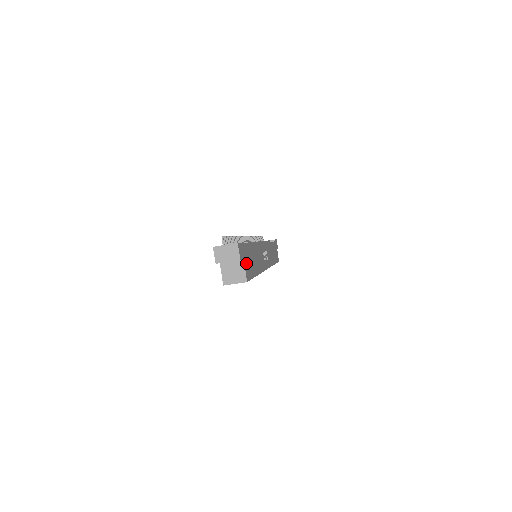
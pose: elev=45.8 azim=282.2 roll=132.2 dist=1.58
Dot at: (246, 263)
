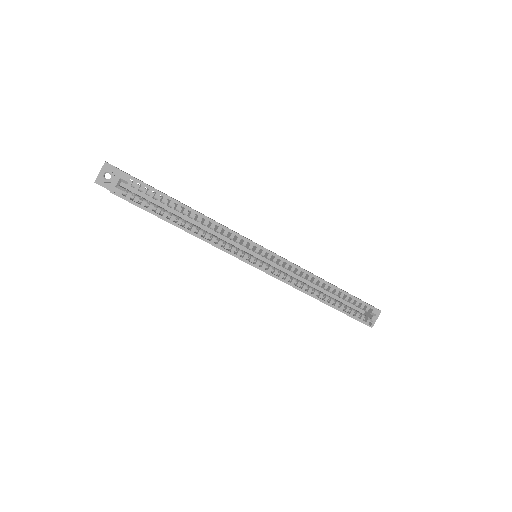
Dot at: occluded
